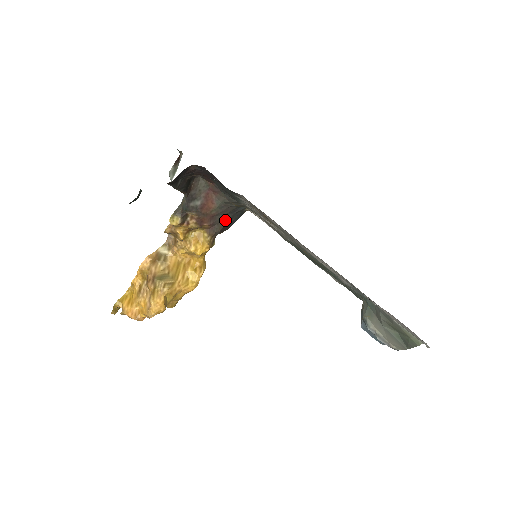
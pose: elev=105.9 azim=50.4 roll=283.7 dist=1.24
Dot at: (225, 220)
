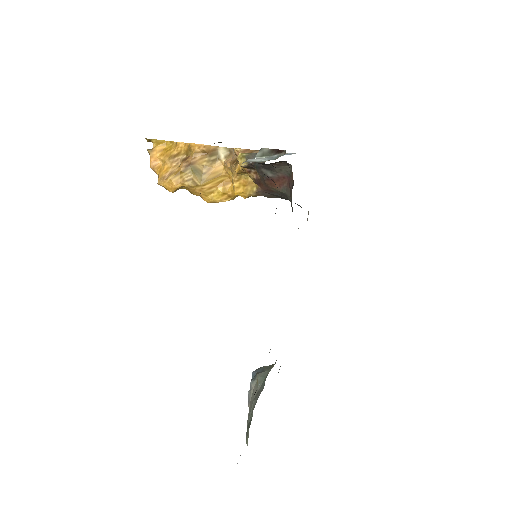
Dot at: (280, 197)
